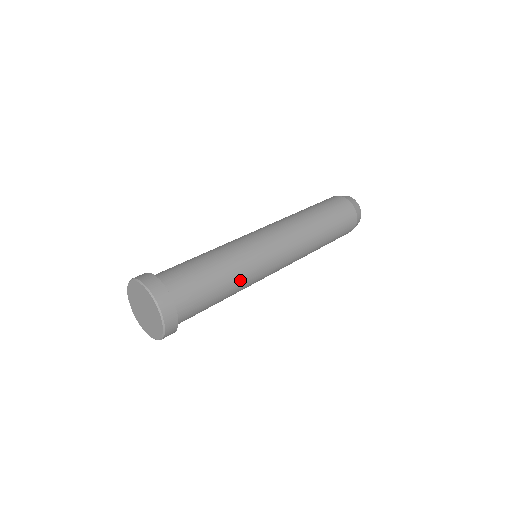
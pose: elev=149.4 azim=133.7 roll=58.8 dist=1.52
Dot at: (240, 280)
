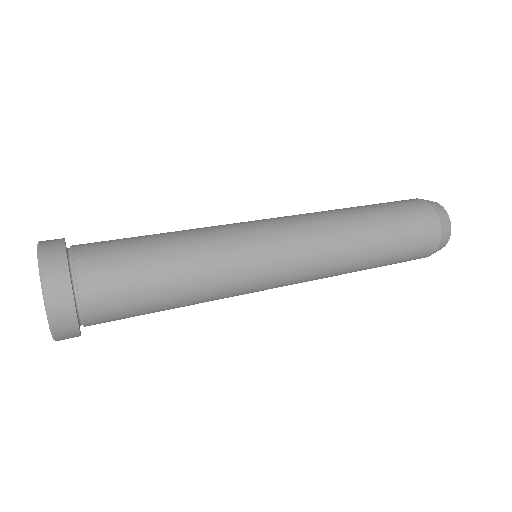
Dot at: (203, 302)
